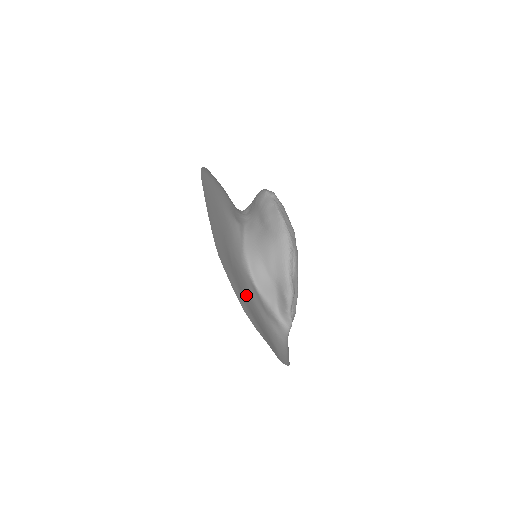
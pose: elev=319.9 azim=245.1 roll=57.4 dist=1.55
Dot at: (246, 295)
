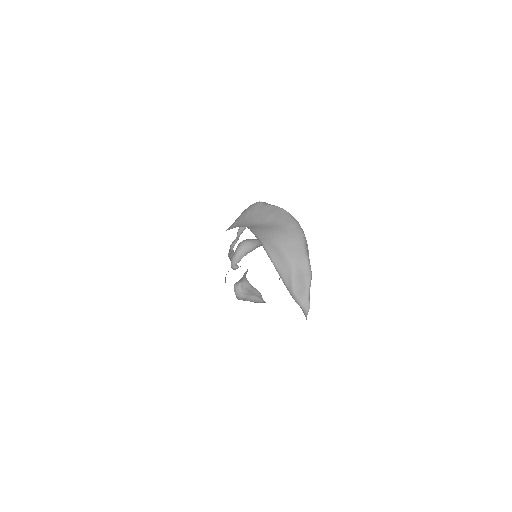
Dot at: occluded
